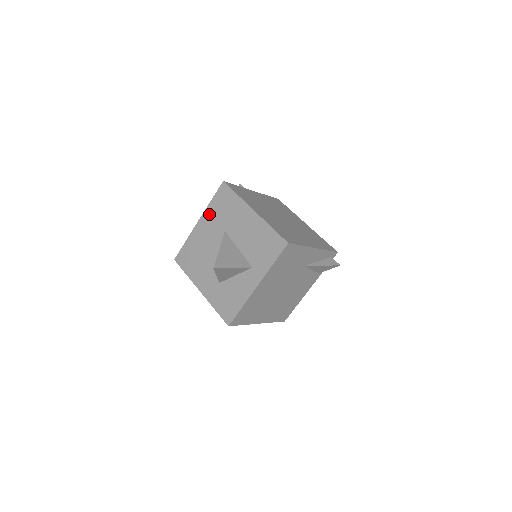
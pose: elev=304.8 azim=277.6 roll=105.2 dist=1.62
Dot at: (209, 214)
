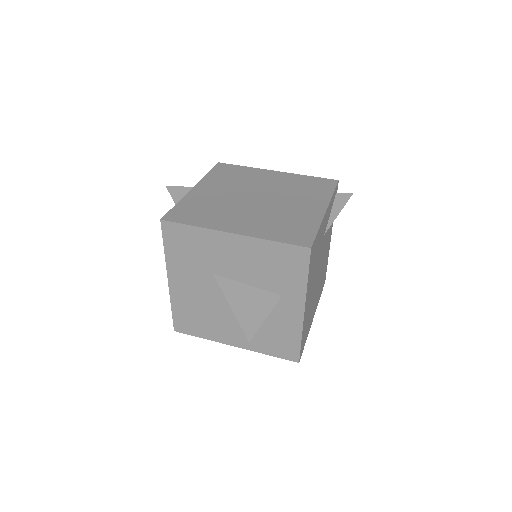
Dot at: (175, 266)
